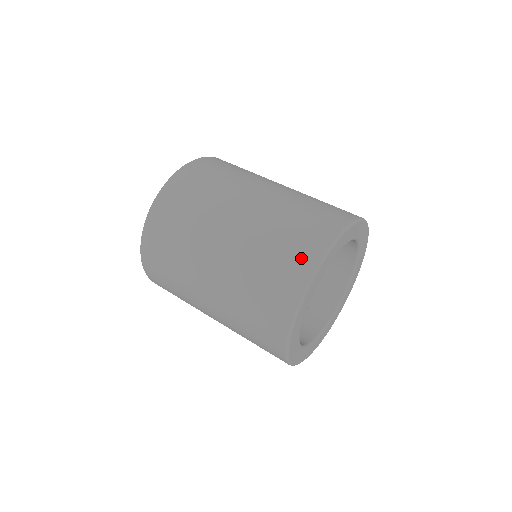
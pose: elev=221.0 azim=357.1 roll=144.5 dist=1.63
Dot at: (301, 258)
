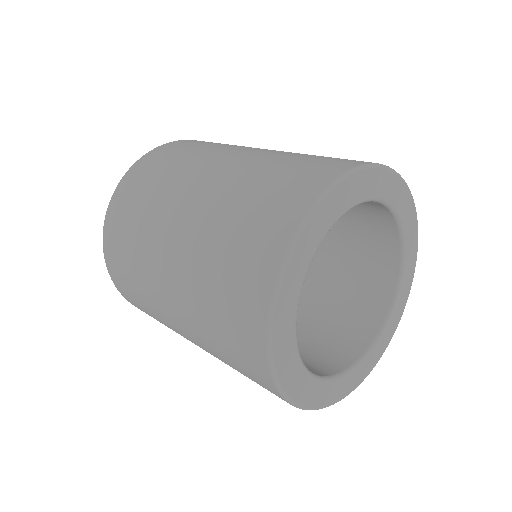
Dot at: (245, 318)
